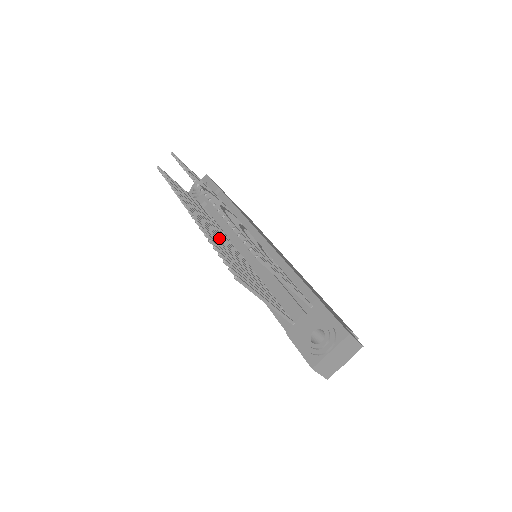
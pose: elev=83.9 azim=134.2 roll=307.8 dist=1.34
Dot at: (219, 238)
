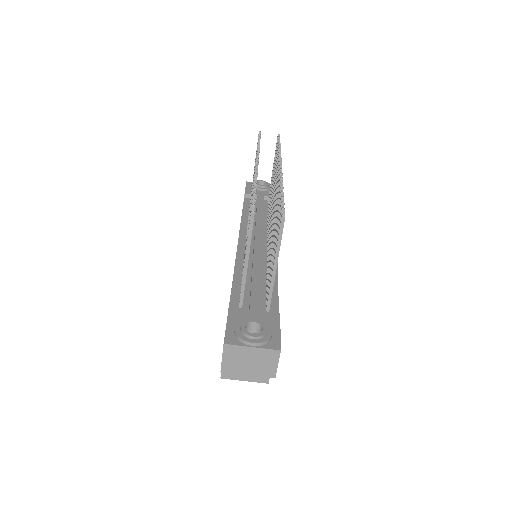
Dot at: occluded
